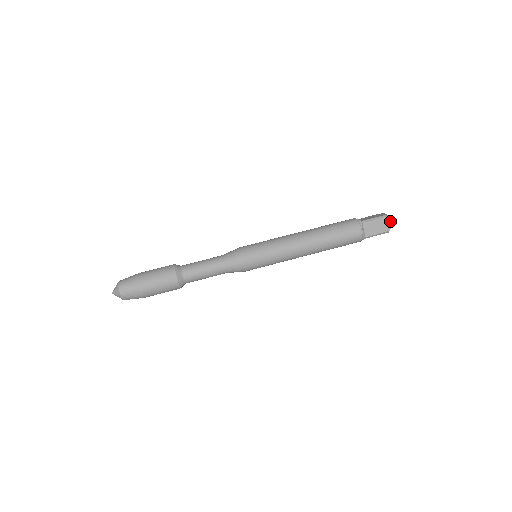
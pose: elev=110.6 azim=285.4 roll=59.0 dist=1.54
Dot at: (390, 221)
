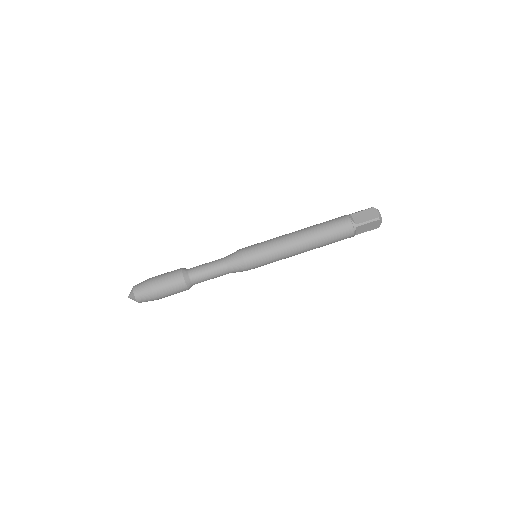
Dot at: (381, 221)
